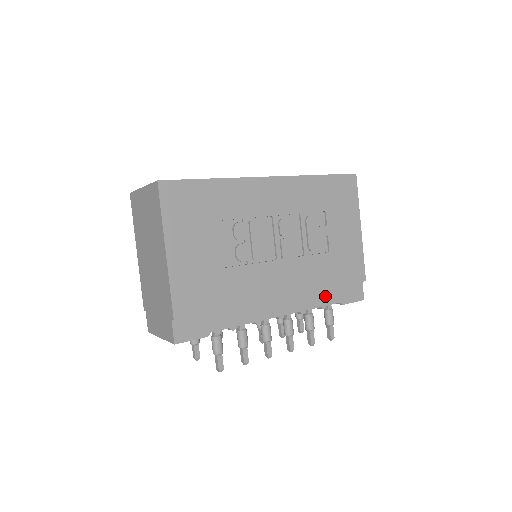
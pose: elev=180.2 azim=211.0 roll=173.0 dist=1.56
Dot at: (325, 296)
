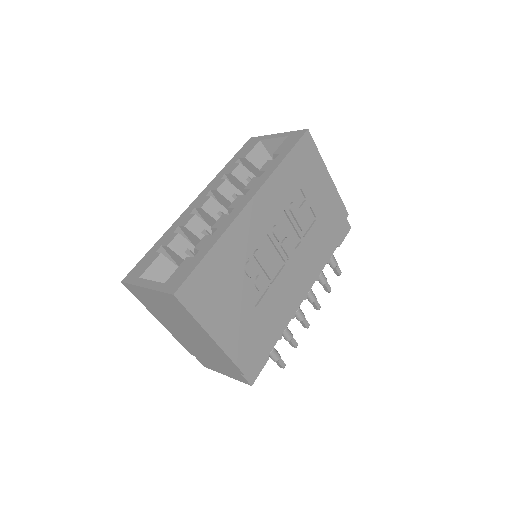
Dot at: (326, 253)
